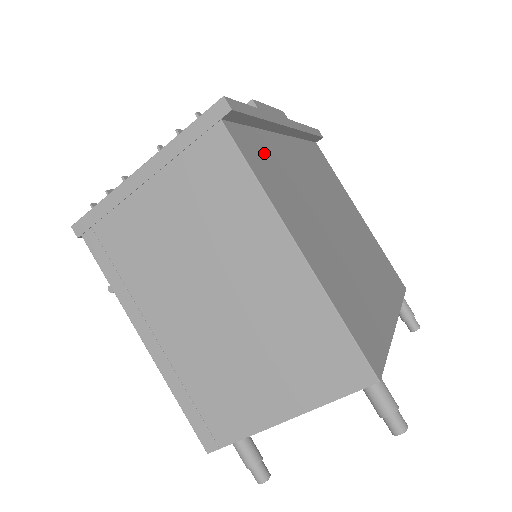
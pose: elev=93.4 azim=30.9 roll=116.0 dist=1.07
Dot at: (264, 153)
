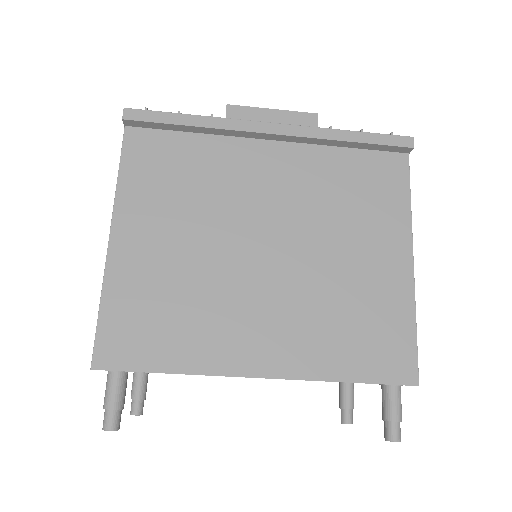
Dot at: (175, 157)
